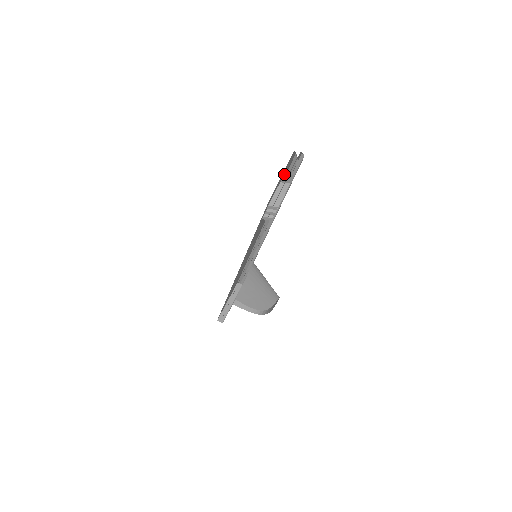
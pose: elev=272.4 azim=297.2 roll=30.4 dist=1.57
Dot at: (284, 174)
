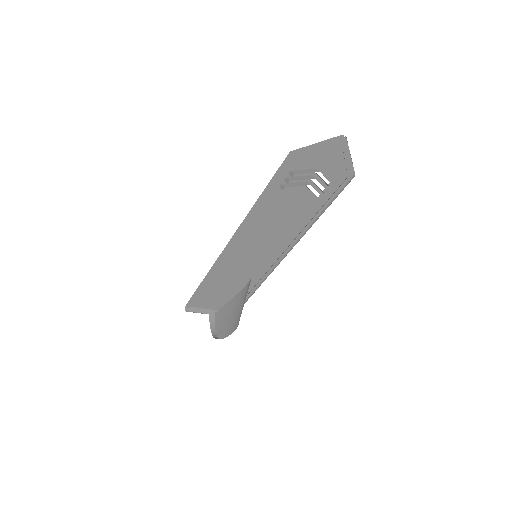
Dot at: (327, 171)
